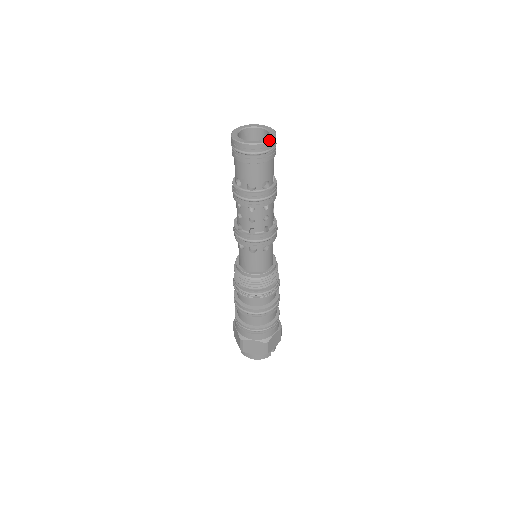
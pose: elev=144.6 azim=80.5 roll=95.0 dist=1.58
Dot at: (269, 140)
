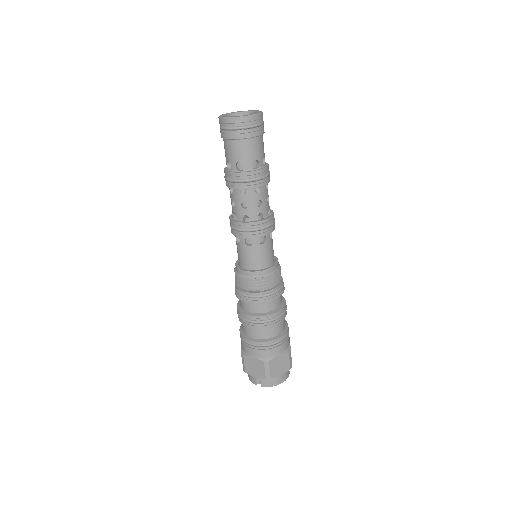
Dot at: (261, 112)
